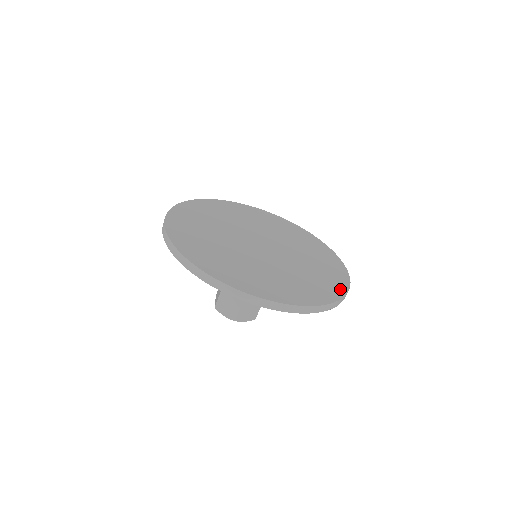
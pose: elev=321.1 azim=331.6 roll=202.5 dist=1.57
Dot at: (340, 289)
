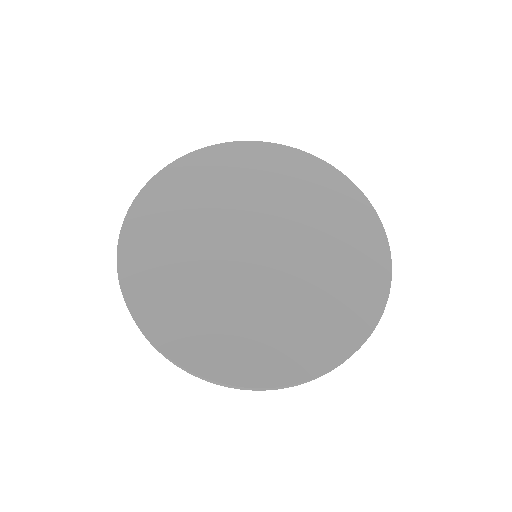
Dot at: (364, 208)
